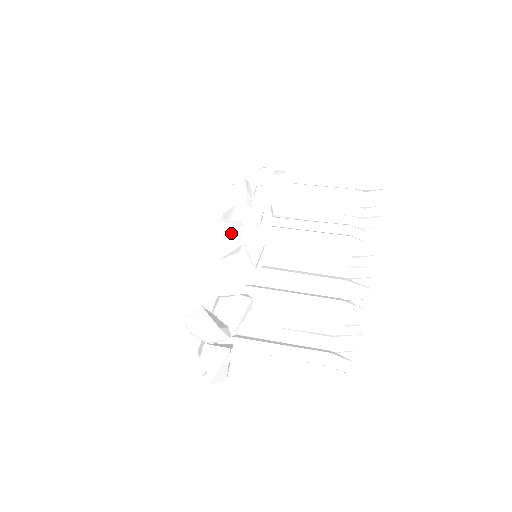
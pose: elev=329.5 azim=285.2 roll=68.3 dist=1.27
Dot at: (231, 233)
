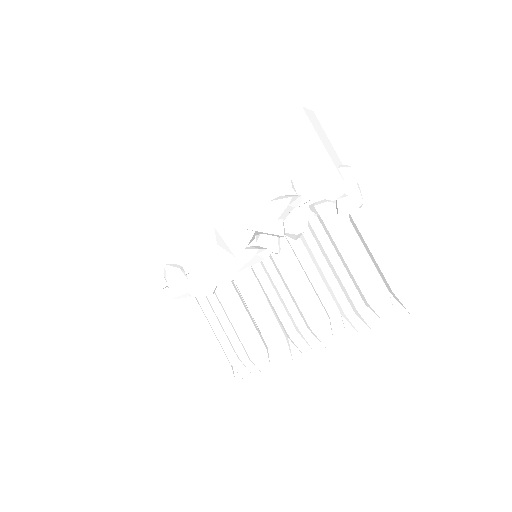
Dot at: (233, 241)
